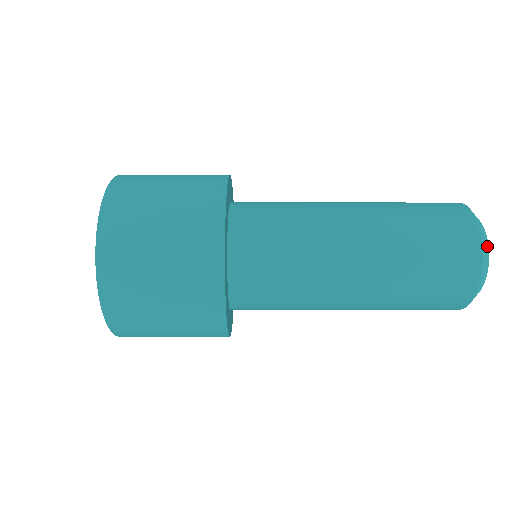
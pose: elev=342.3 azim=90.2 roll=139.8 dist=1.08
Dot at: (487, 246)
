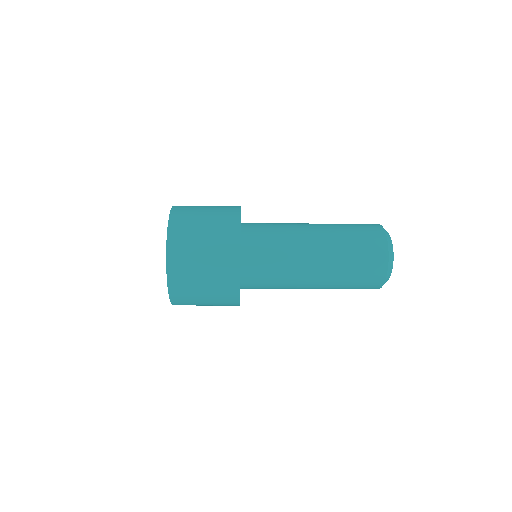
Dot at: occluded
